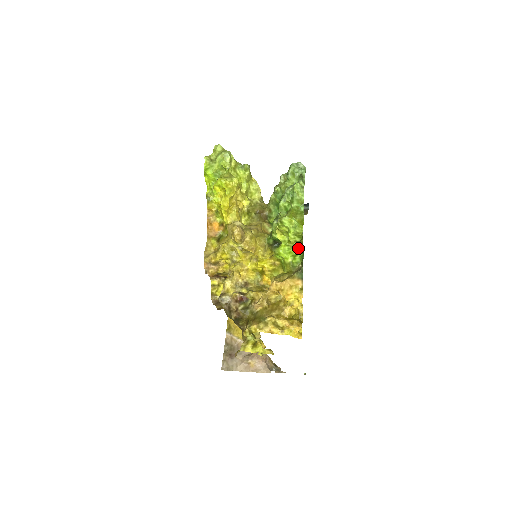
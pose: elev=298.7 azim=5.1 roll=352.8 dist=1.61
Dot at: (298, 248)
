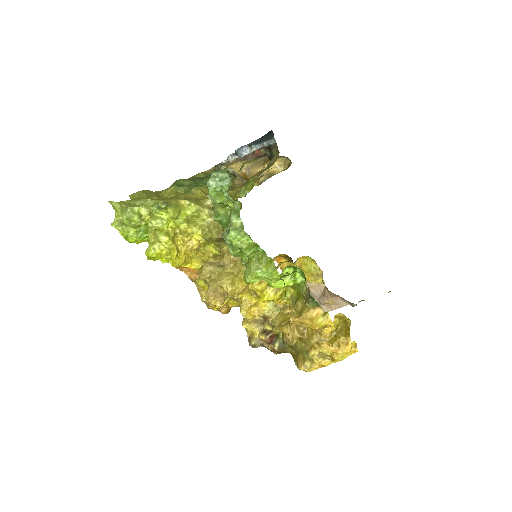
Dot at: occluded
